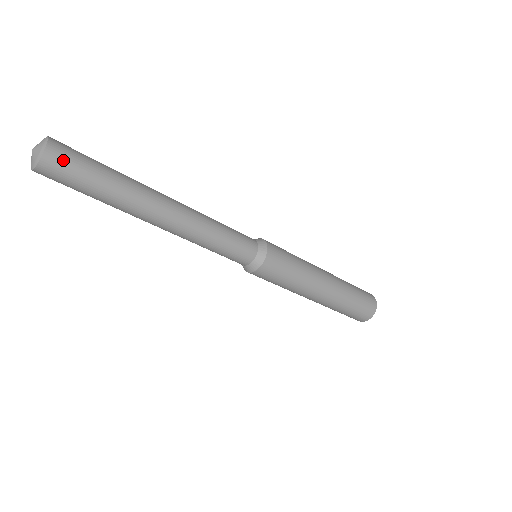
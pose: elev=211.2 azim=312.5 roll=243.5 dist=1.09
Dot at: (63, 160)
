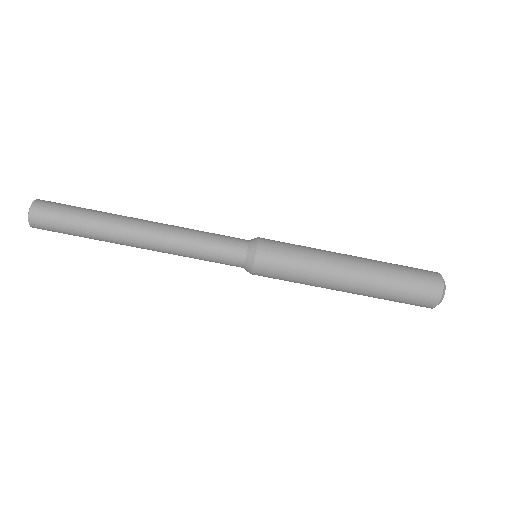
Dot at: (51, 202)
